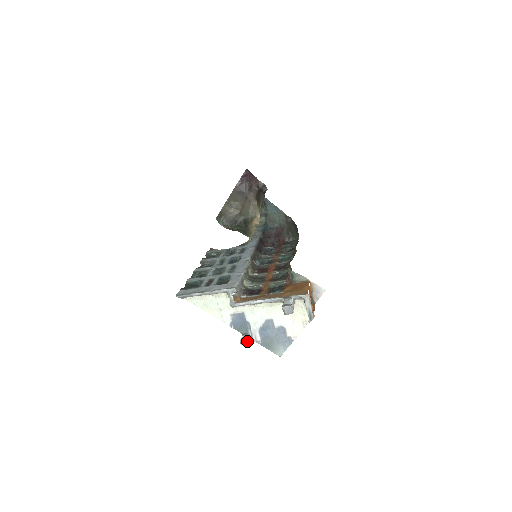
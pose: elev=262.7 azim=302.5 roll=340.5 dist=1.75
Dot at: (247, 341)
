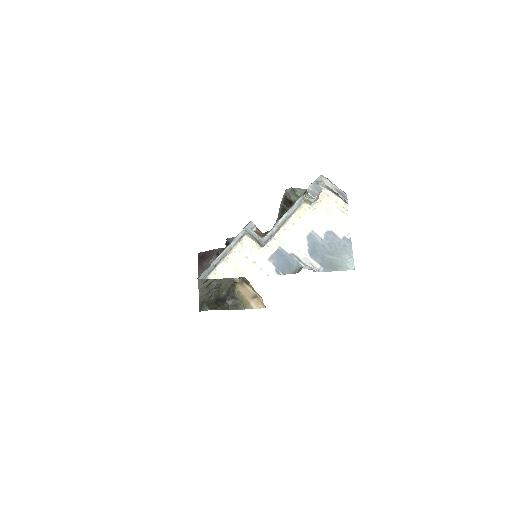
Dot at: (306, 267)
